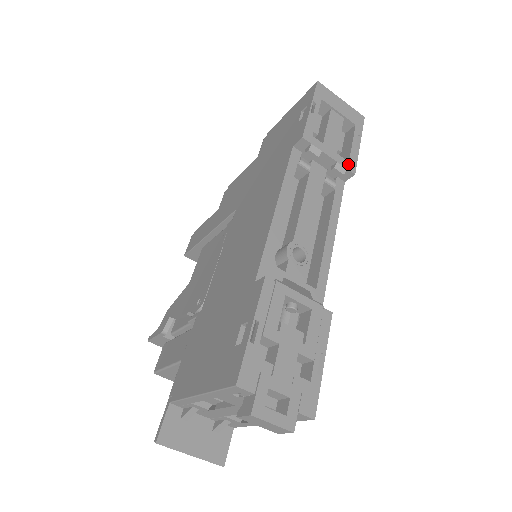
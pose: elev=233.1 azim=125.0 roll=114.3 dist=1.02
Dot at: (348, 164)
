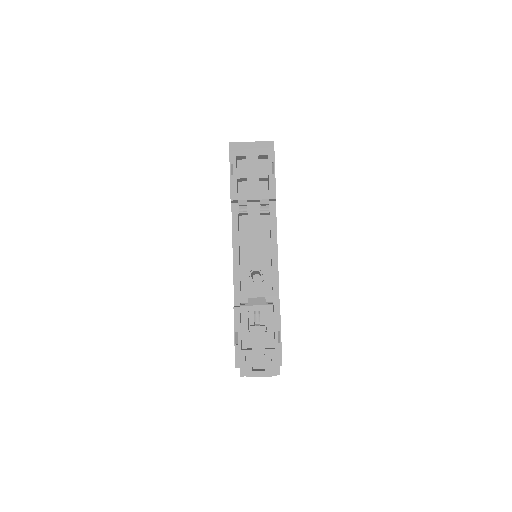
Dot at: (269, 195)
